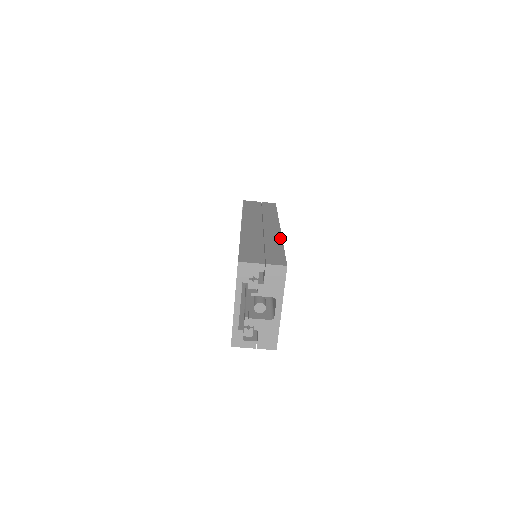
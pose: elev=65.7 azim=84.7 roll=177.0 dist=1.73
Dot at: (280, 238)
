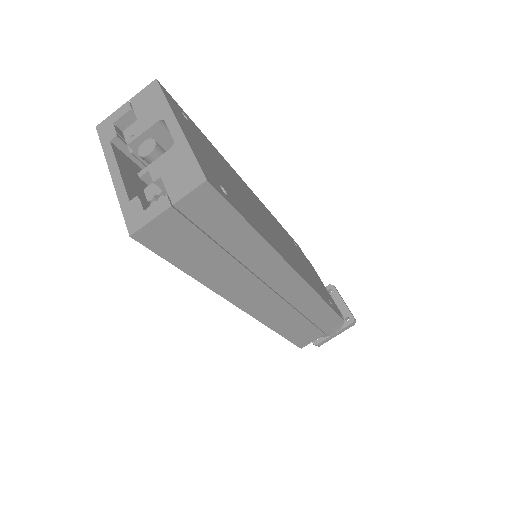
Dot at: occluded
